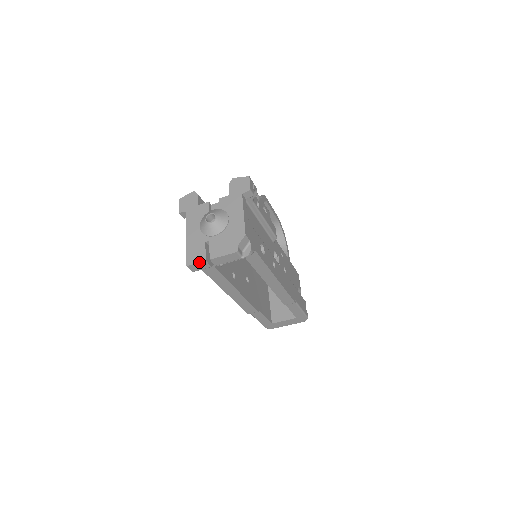
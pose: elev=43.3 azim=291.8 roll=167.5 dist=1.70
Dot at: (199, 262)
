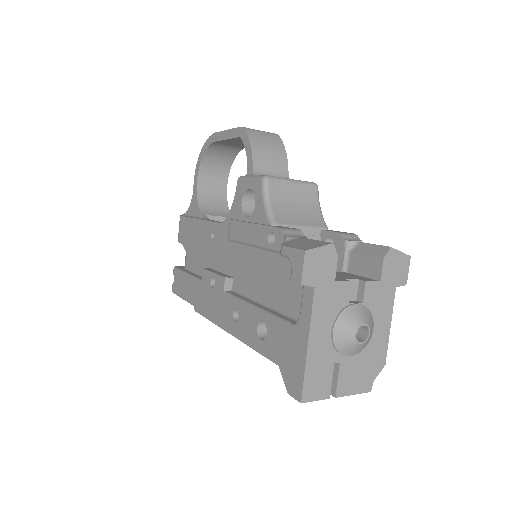
Dot at: occluded
